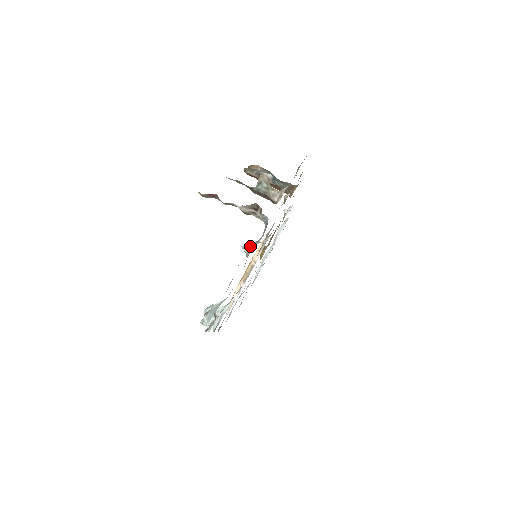
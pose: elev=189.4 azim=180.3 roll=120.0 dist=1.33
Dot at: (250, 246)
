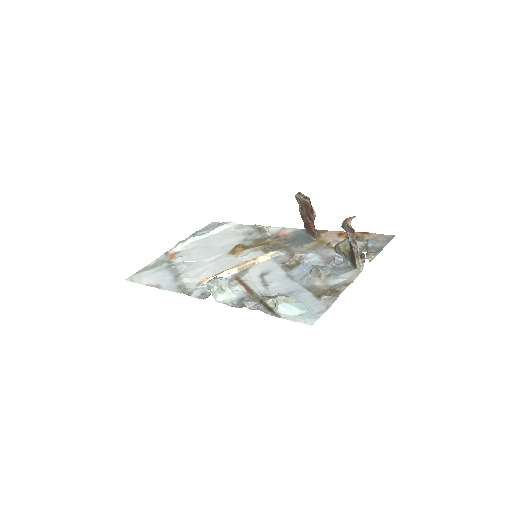
Dot at: (322, 270)
